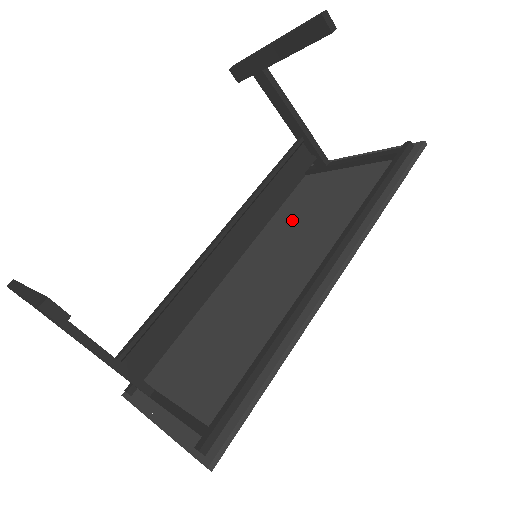
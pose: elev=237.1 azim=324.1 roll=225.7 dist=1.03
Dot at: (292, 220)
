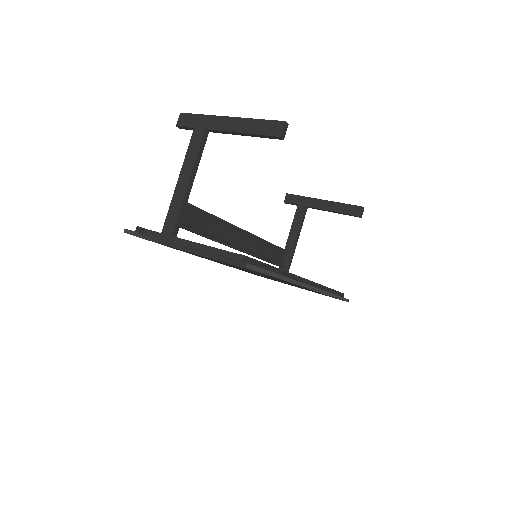
Dot at: occluded
